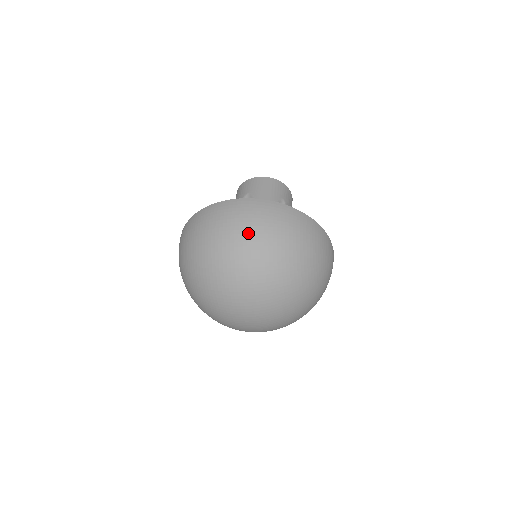
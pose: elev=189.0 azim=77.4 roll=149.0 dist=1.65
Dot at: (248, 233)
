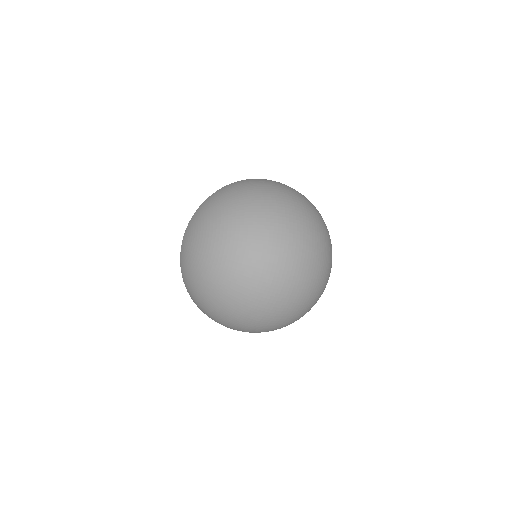
Dot at: (297, 194)
